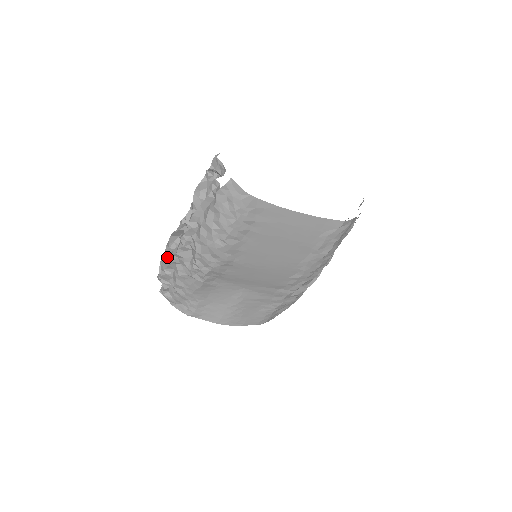
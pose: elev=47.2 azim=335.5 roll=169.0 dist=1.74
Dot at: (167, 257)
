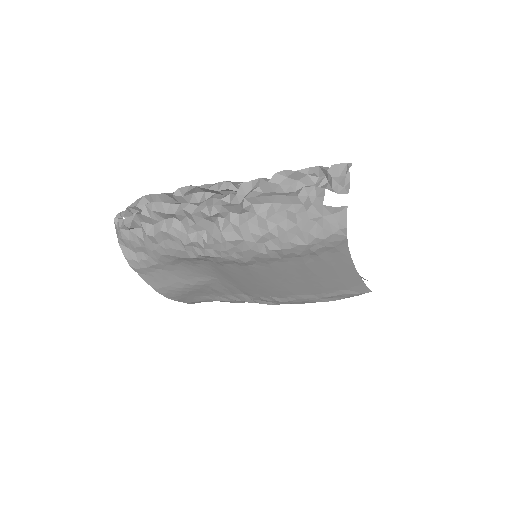
Dot at: (170, 203)
